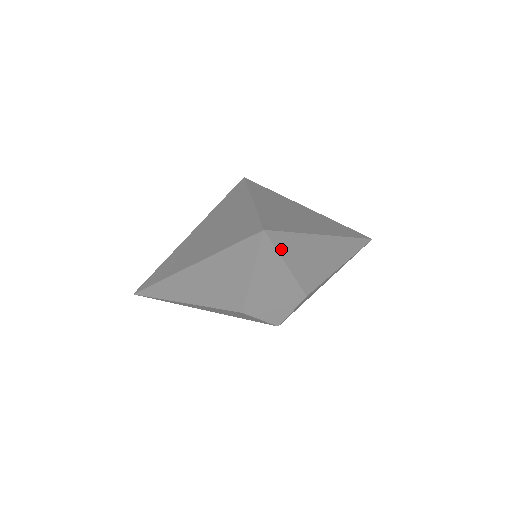
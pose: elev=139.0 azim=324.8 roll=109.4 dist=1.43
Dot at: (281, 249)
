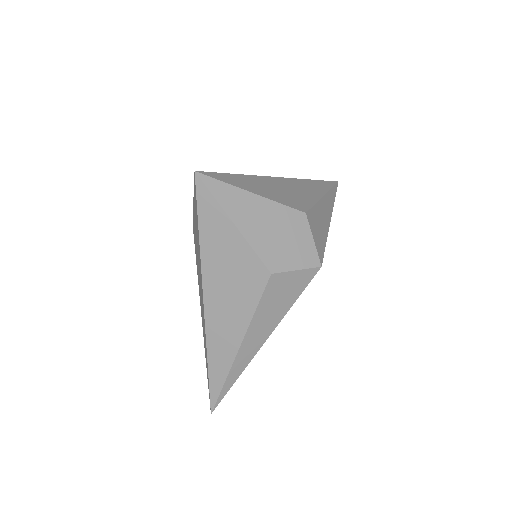
Dot at: (231, 183)
